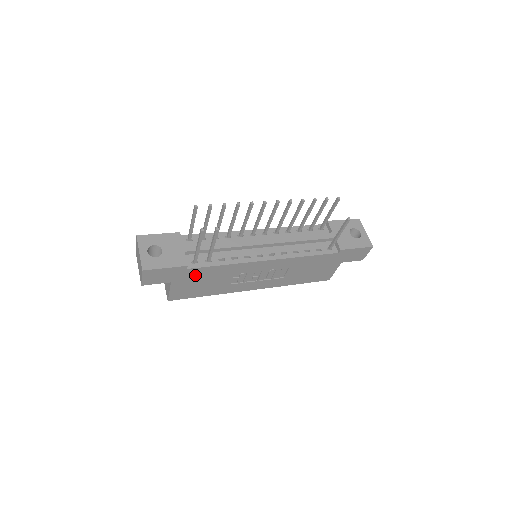
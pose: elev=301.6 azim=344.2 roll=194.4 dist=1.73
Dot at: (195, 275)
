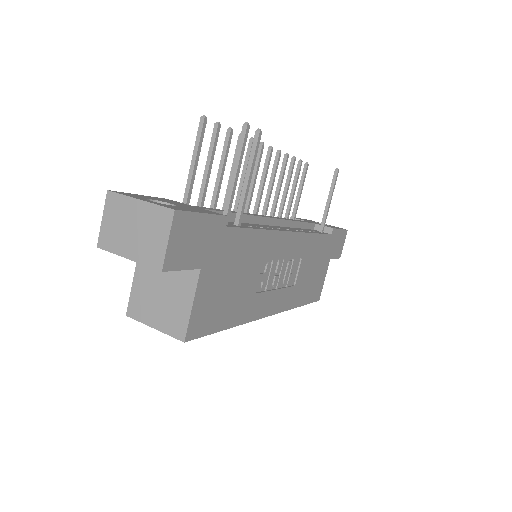
Dot at: (229, 252)
